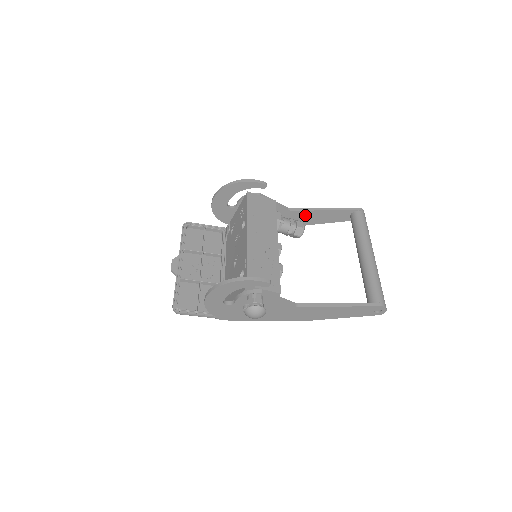
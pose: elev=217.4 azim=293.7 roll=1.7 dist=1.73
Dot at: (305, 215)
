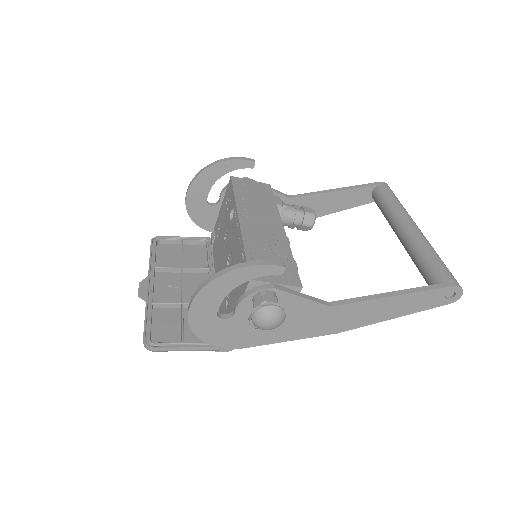
Dot at: (312, 202)
